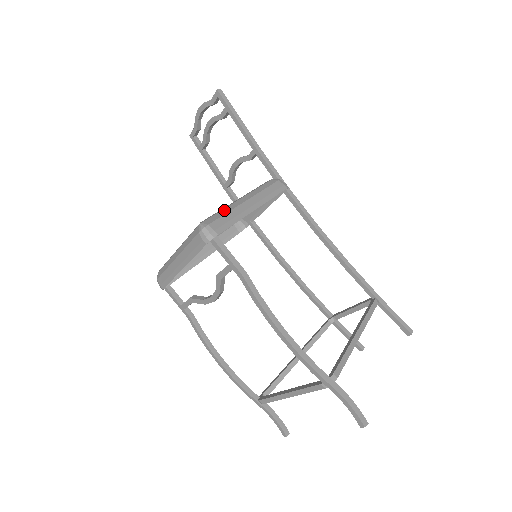
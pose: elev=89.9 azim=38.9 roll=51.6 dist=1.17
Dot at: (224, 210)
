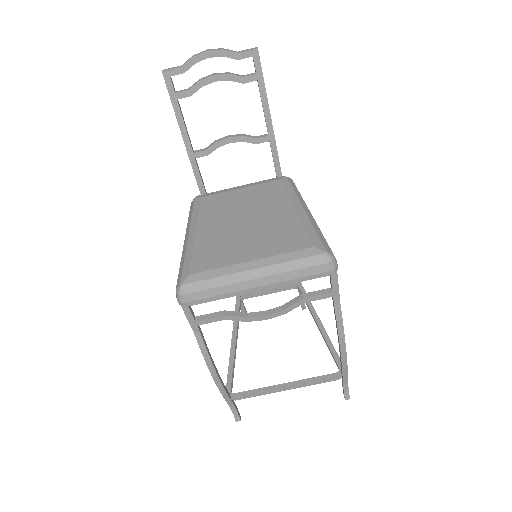
Dot at: (317, 230)
